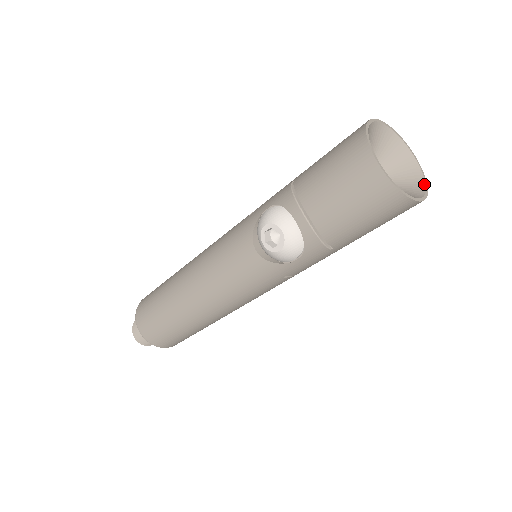
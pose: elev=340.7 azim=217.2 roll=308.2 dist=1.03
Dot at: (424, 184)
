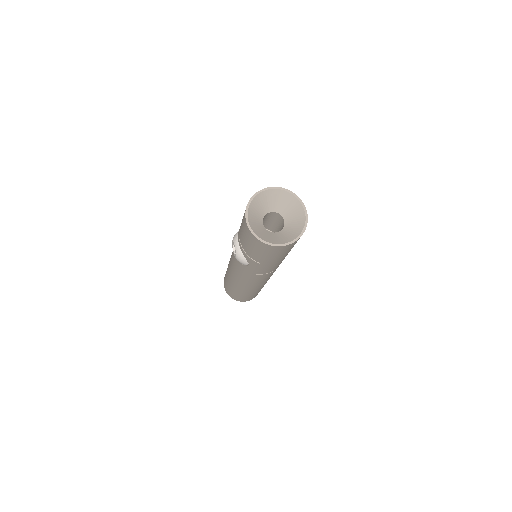
Dot at: (300, 233)
